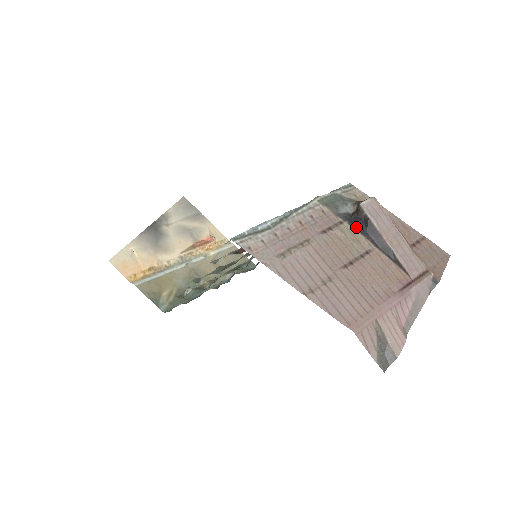
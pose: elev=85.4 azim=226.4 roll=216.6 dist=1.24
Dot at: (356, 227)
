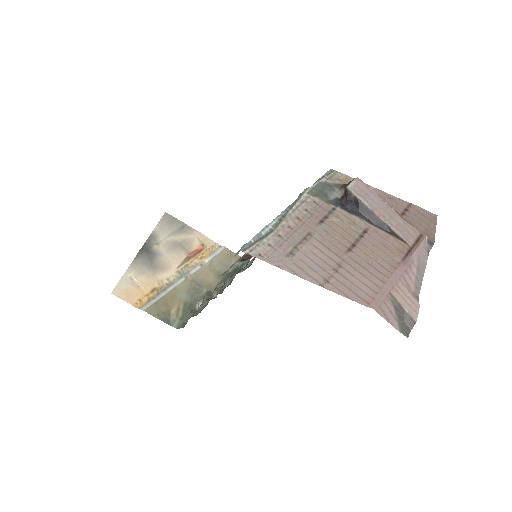
Dot at: (348, 210)
